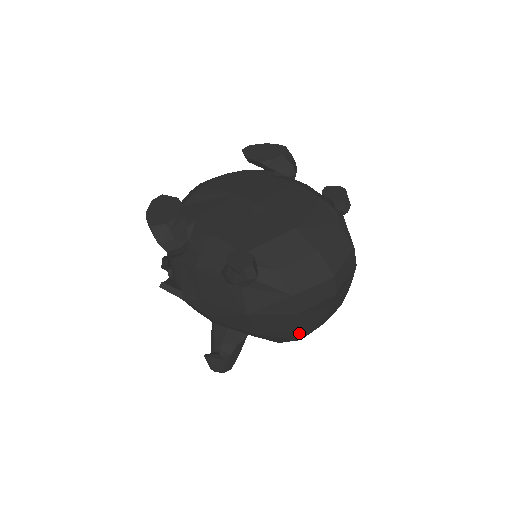
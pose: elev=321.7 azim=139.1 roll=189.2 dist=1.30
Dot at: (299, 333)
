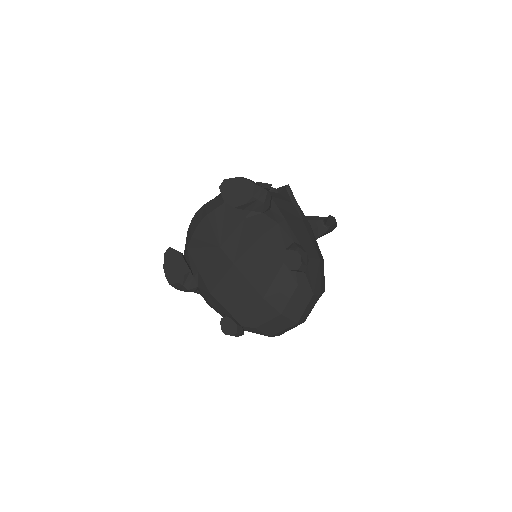
Dot at: occluded
